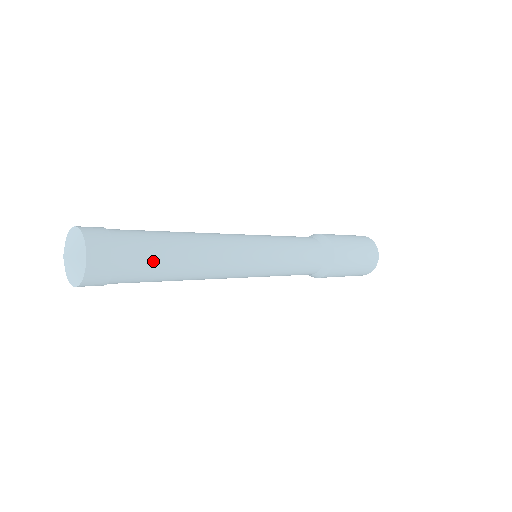
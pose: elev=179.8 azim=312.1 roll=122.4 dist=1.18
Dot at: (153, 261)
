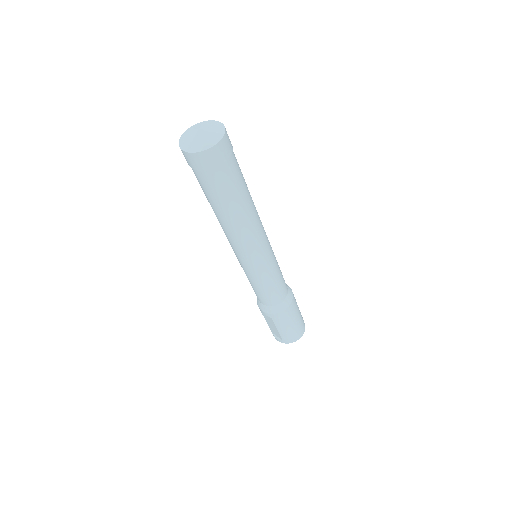
Dot at: (241, 174)
